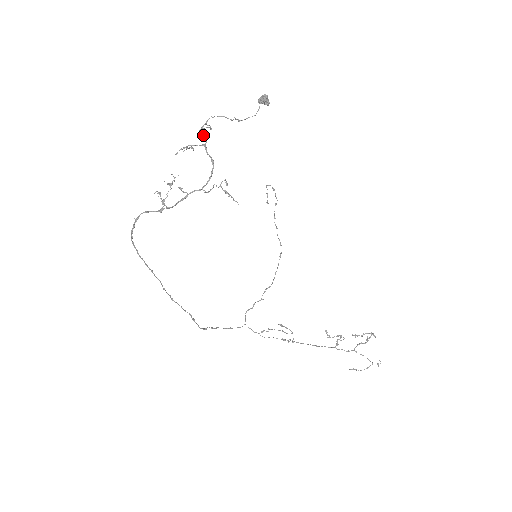
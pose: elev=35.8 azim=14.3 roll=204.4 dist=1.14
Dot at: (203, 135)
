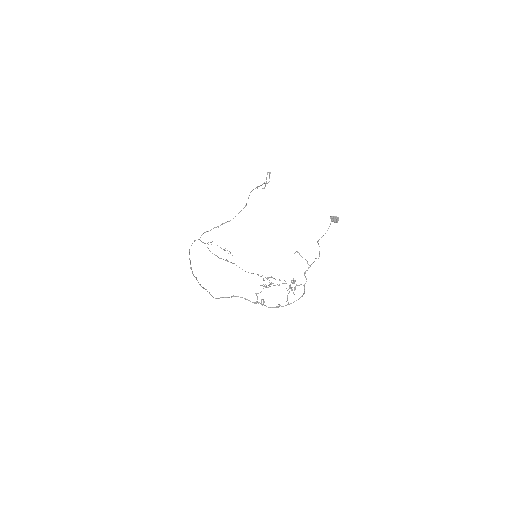
Dot at: (305, 276)
